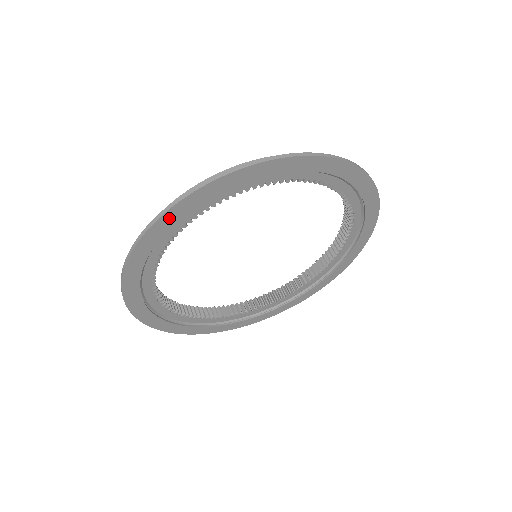
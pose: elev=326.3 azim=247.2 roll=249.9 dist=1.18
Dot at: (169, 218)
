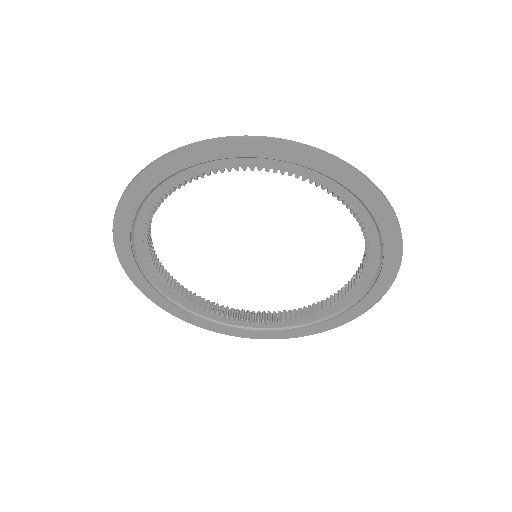
Dot at: (131, 198)
